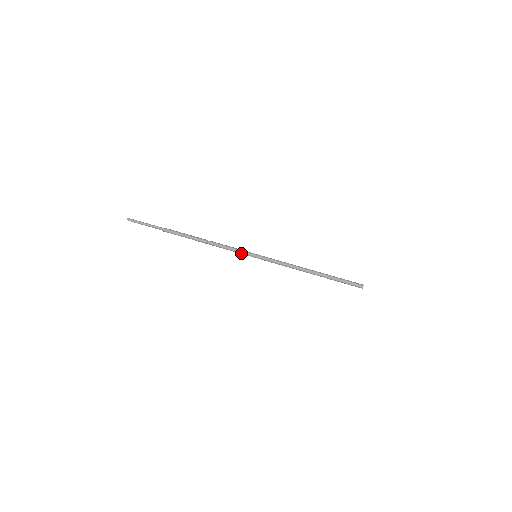
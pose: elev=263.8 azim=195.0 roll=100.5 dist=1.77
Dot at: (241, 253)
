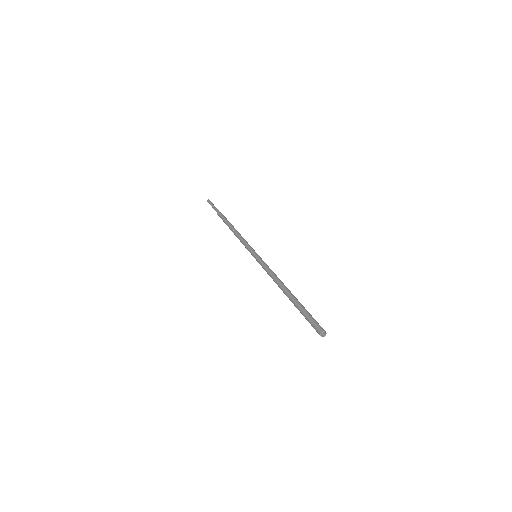
Dot at: (248, 247)
